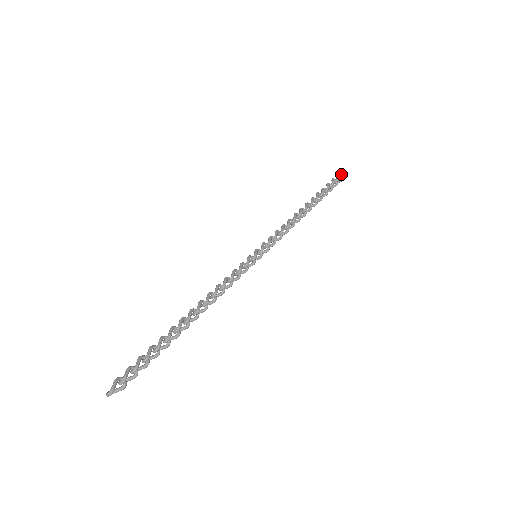
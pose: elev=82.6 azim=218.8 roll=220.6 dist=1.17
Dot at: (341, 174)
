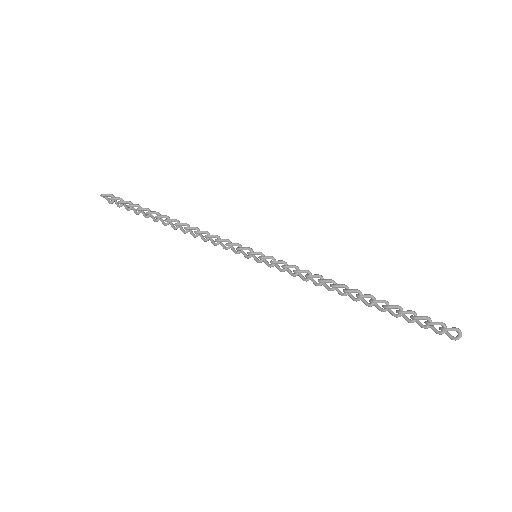
Dot at: (445, 327)
